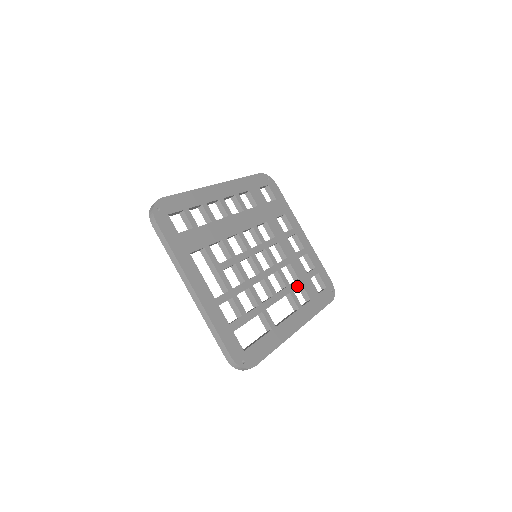
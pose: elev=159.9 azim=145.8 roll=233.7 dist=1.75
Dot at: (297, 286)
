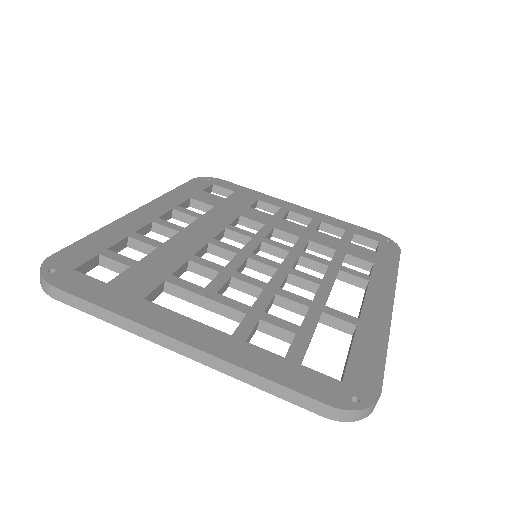
Dot at: (341, 258)
